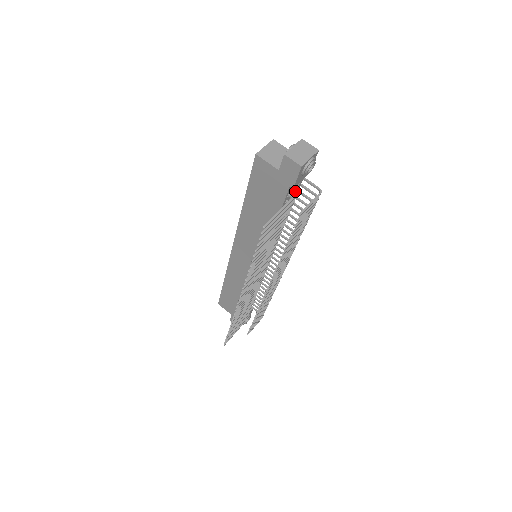
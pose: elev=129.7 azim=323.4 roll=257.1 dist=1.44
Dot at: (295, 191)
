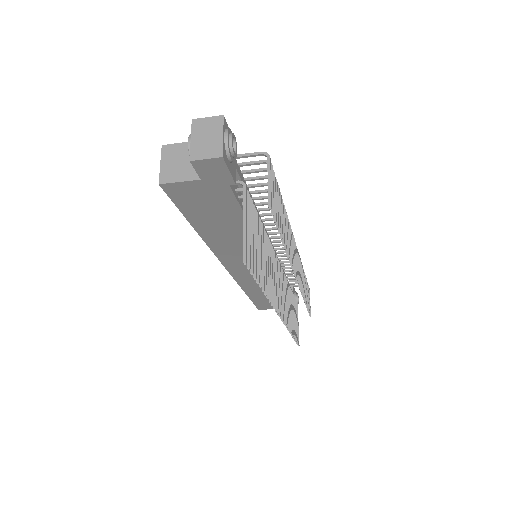
Dot at: (239, 183)
